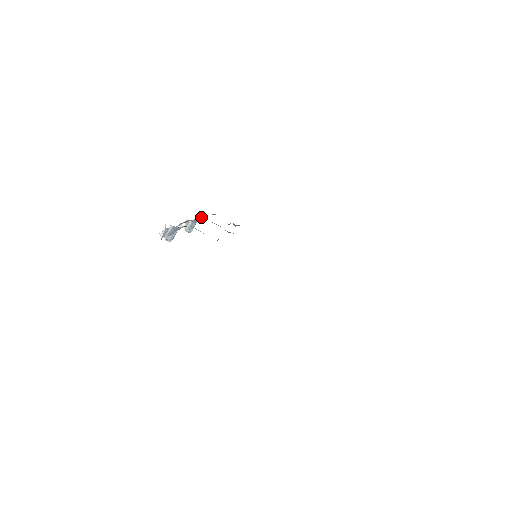
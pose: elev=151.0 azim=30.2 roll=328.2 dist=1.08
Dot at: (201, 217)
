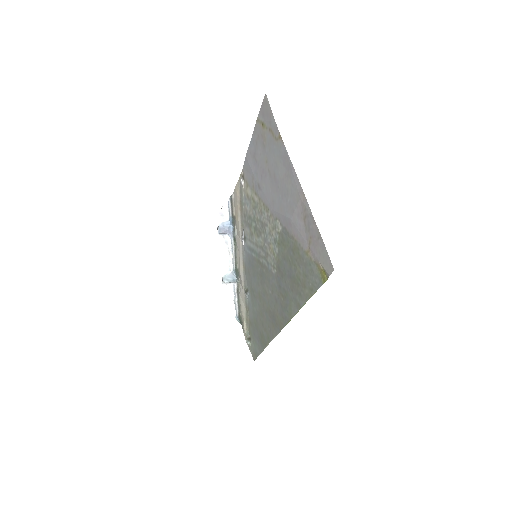
Dot at: (232, 310)
